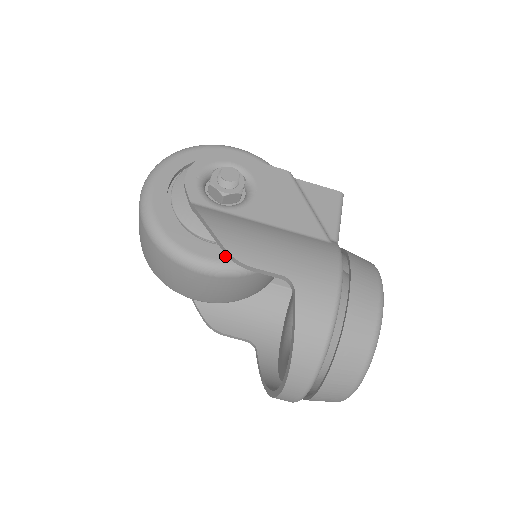
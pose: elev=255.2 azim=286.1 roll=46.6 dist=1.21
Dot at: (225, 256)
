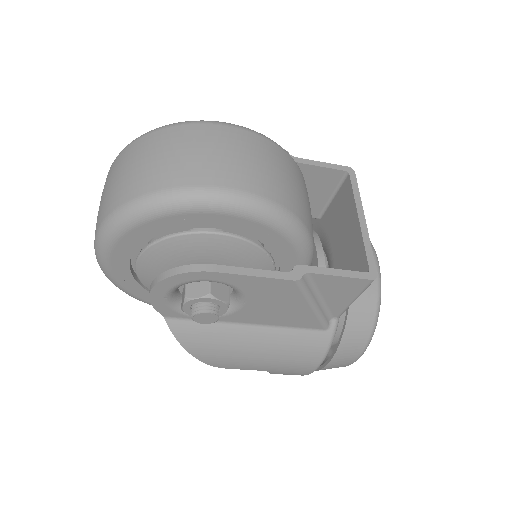
Dot at: occluded
